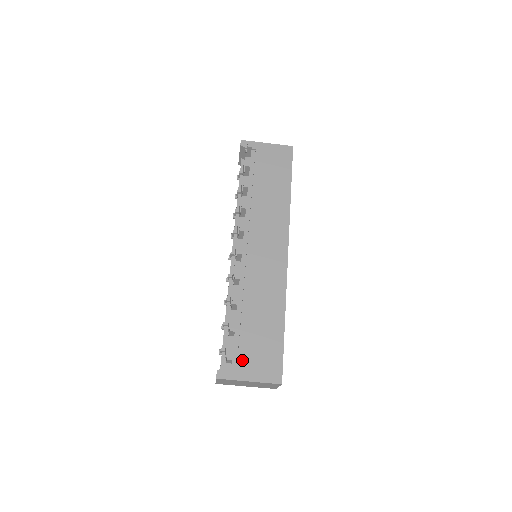
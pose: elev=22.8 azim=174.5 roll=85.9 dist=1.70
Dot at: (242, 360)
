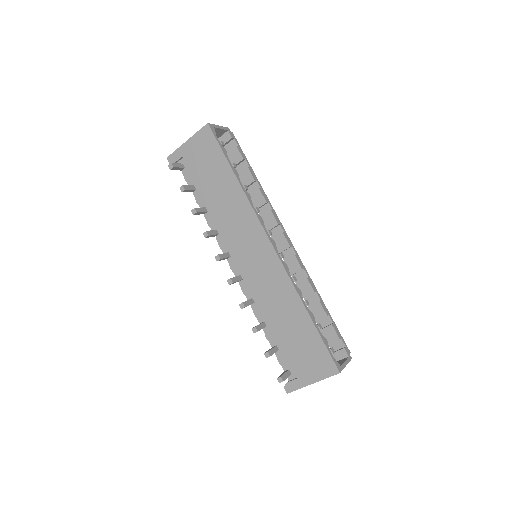
Dot at: (296, 369)
